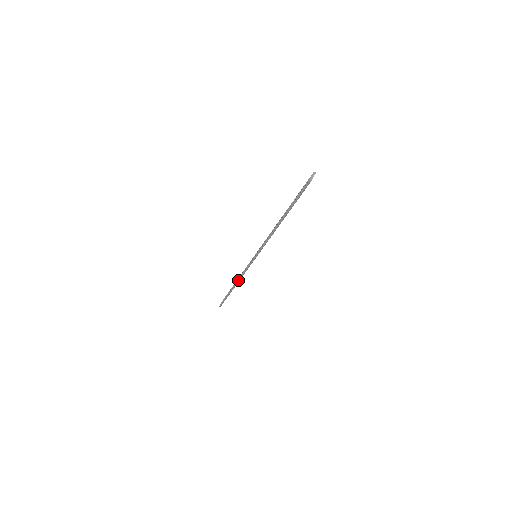
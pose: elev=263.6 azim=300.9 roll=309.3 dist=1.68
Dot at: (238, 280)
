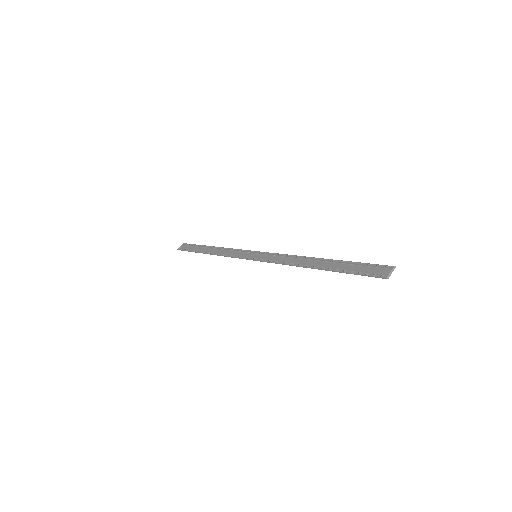
Dot at: (218, 255)
